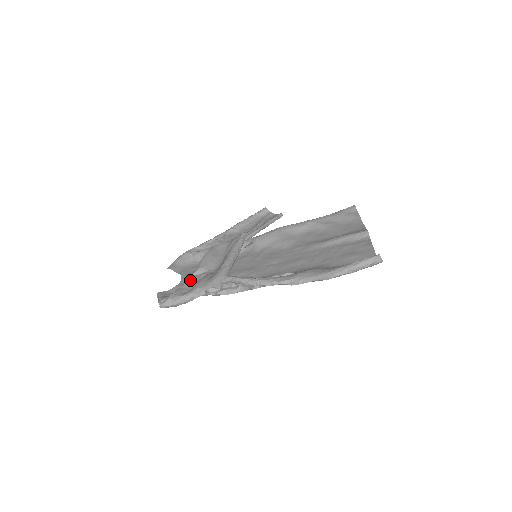
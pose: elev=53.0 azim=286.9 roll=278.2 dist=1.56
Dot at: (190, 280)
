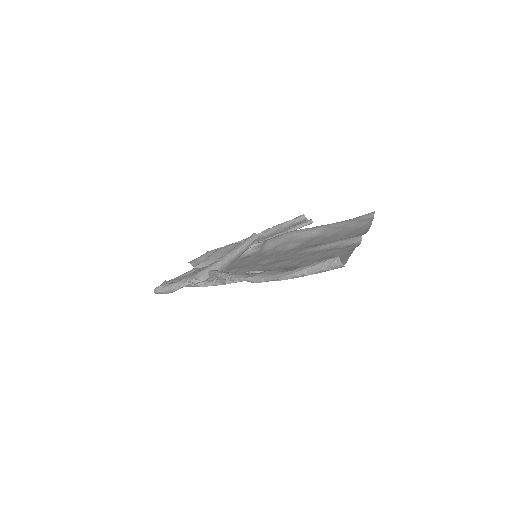
Dot at: (188, 272)
